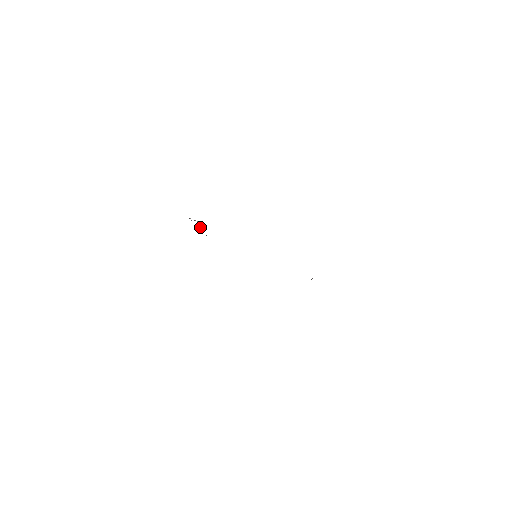
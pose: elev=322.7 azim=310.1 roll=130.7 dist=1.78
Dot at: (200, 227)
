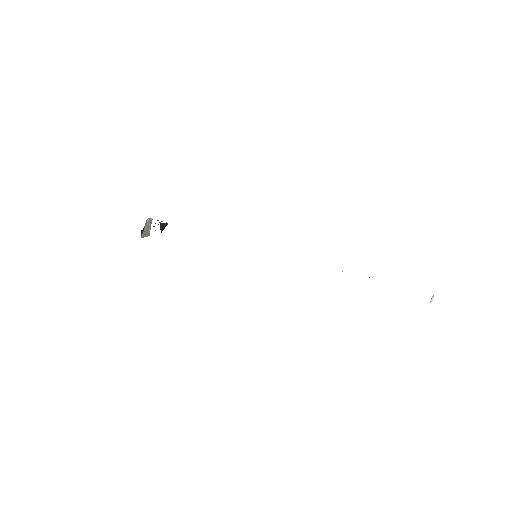
Dot at: occluded
